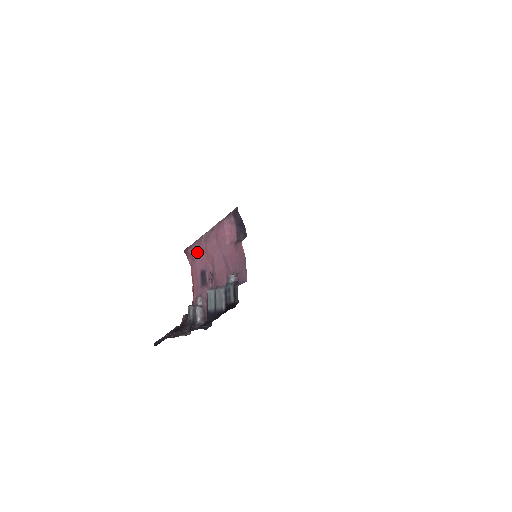
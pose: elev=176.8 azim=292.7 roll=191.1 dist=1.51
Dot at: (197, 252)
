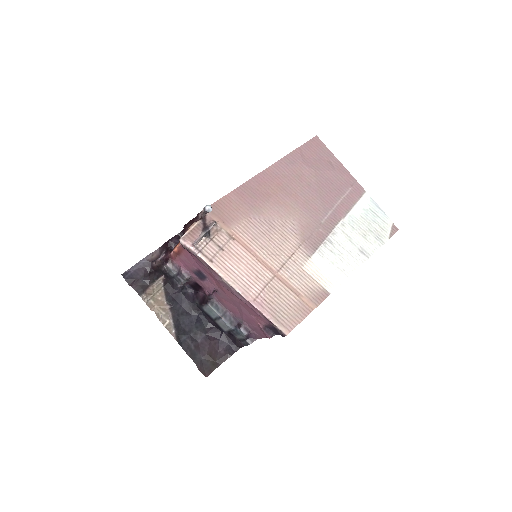
Dot at: (204, 268)
